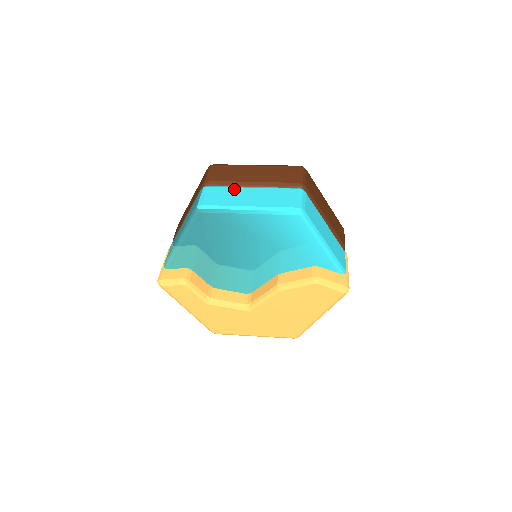
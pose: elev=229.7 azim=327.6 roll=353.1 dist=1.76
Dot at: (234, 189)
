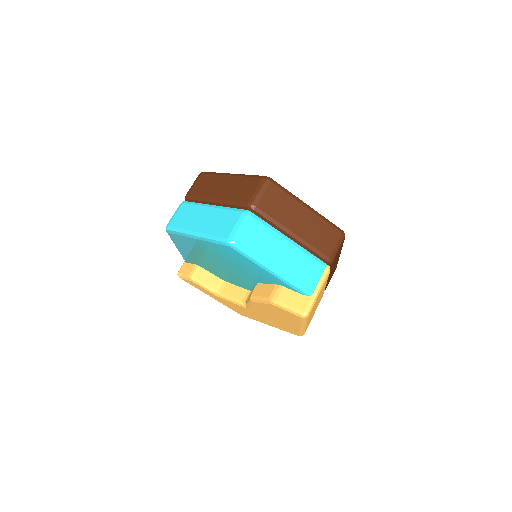
Dot at: (197, 208)
